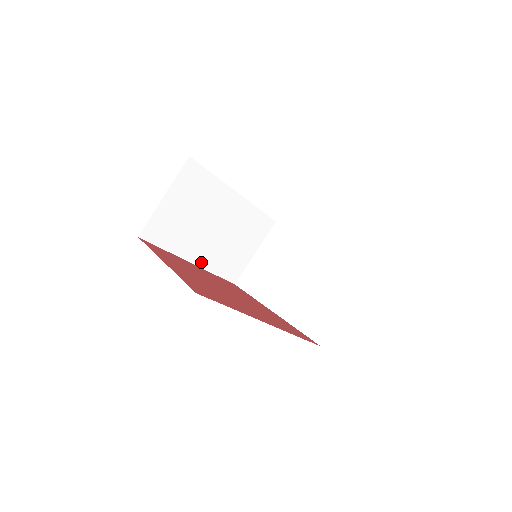
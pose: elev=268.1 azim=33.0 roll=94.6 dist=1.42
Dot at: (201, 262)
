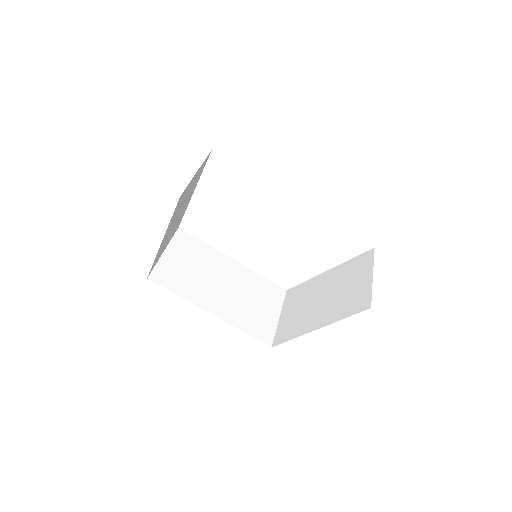
Dot at: (221, 315)
